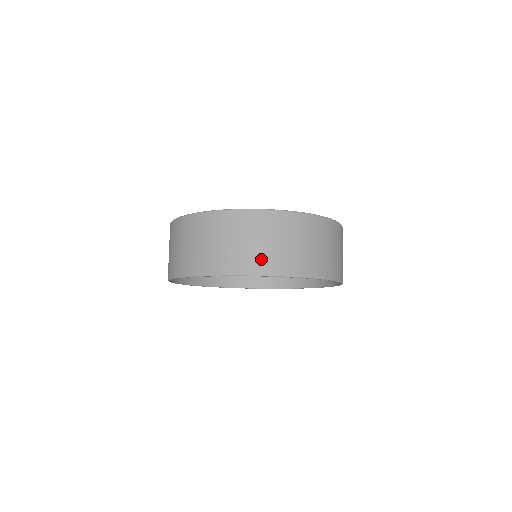
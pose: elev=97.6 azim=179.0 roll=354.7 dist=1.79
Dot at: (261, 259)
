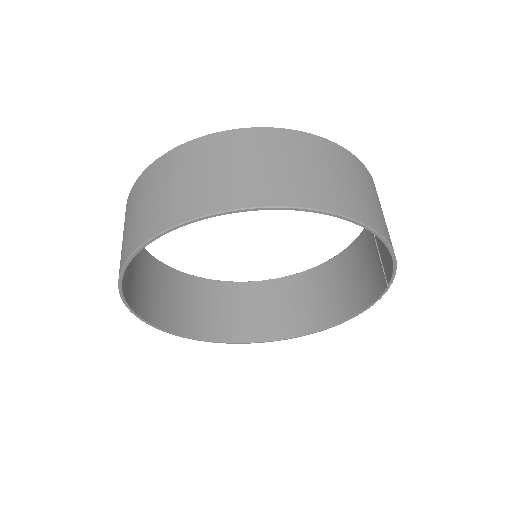
Dot at: (286, 185)
